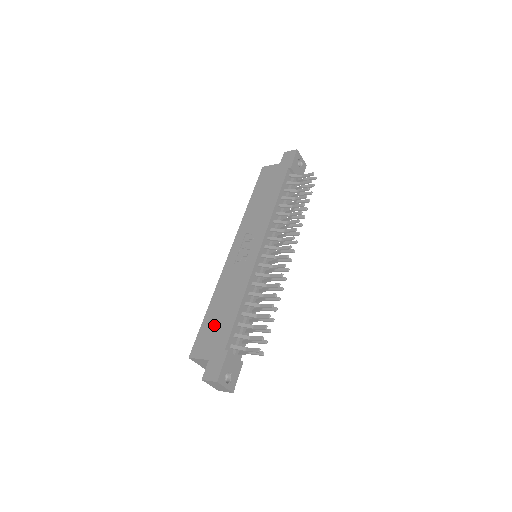
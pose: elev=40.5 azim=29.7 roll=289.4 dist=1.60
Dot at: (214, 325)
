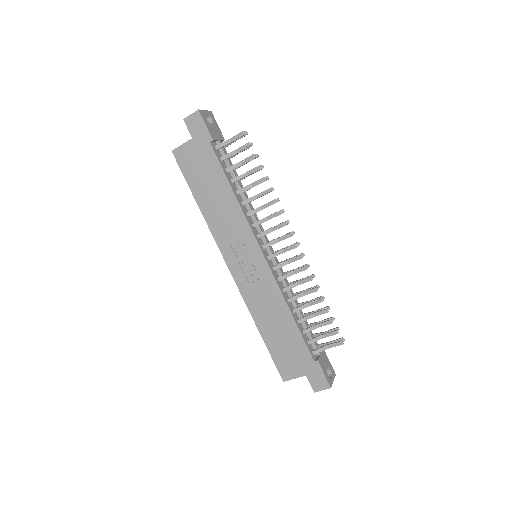
Dot at: (283, 346)
